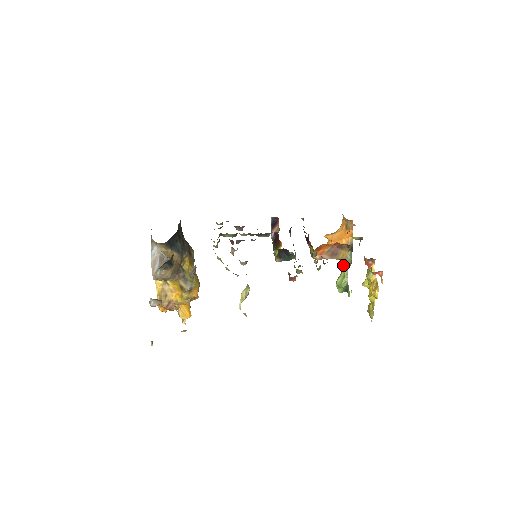
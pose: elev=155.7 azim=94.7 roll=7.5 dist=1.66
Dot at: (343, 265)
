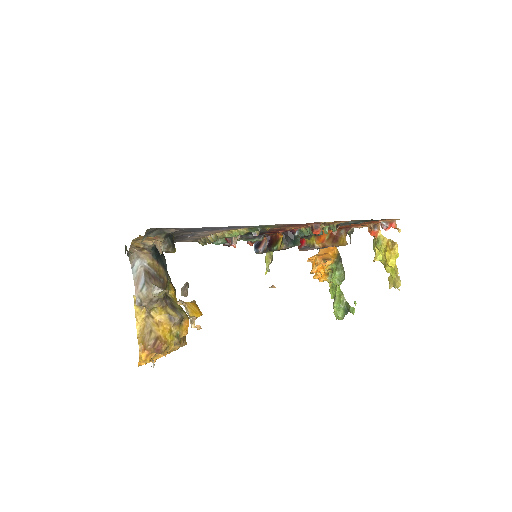
Dot at: (337, 280)
